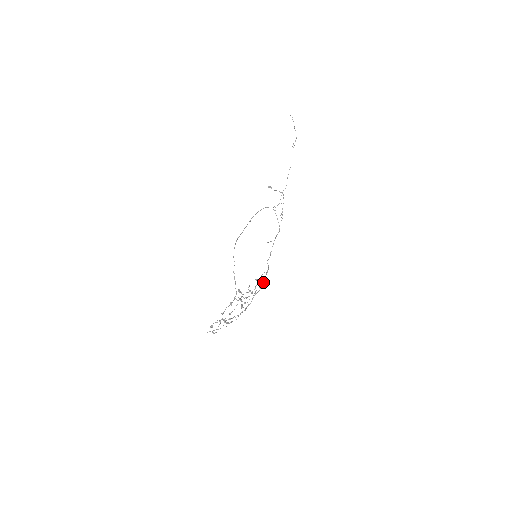
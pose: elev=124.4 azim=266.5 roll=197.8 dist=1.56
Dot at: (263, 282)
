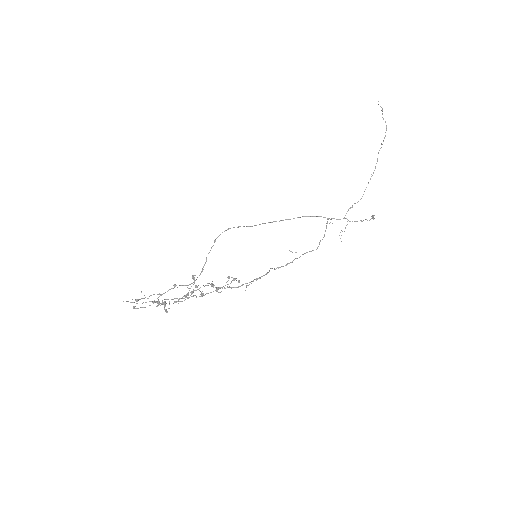
Dot at: (241, 285)
